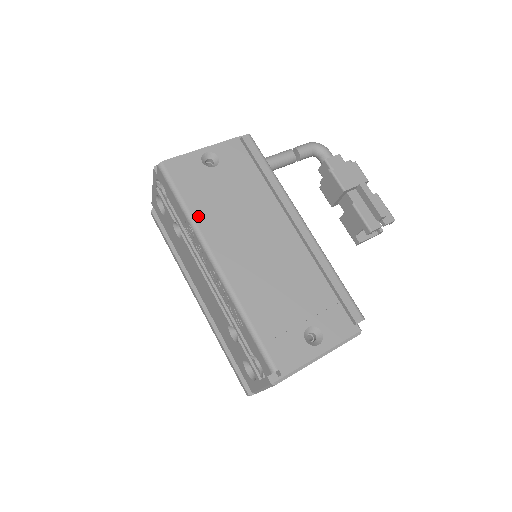
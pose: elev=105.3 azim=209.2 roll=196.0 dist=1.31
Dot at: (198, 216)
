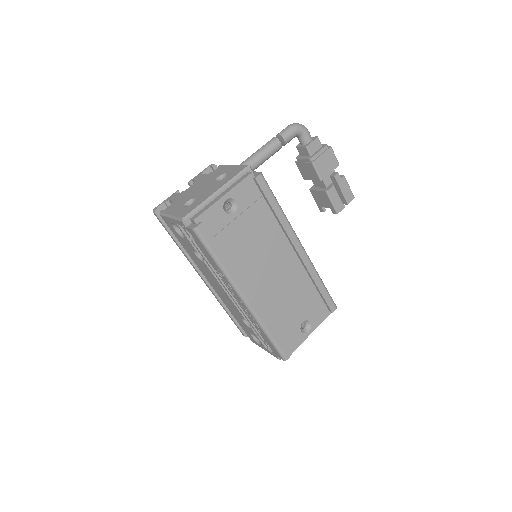
Dot at: (230, 269)
